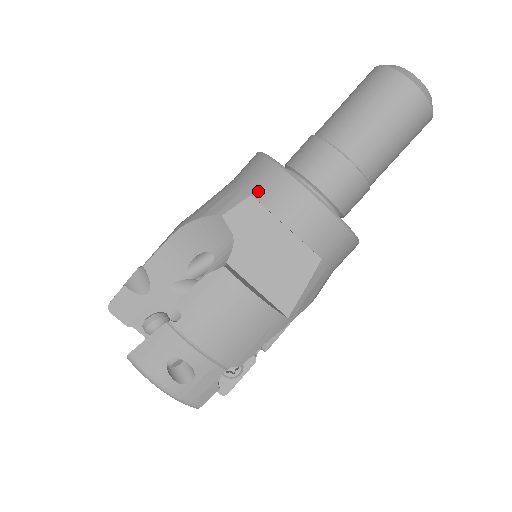
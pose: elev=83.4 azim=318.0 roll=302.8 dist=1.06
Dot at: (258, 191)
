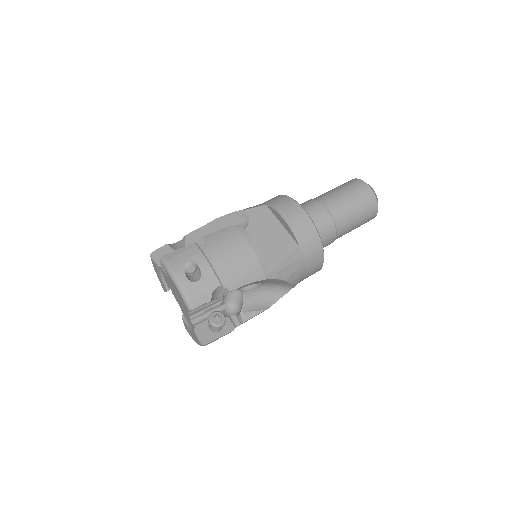
Dot at: (271, 203)
